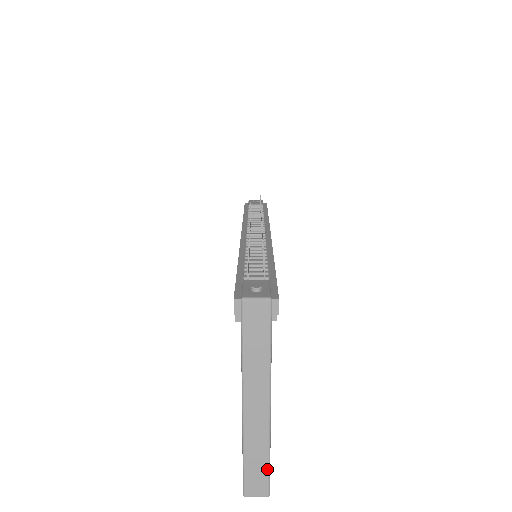
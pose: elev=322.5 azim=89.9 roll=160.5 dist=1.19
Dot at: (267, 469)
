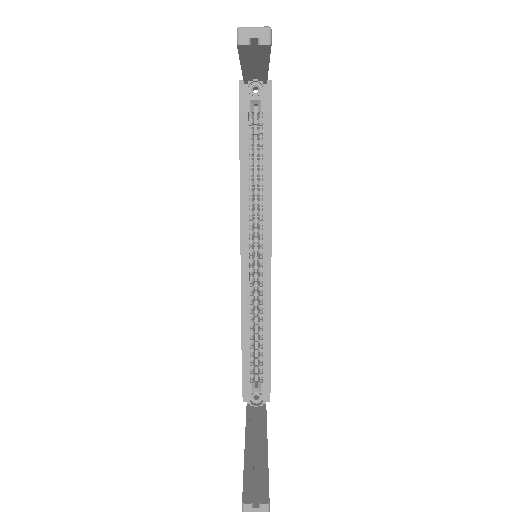
Dot at: occluded
